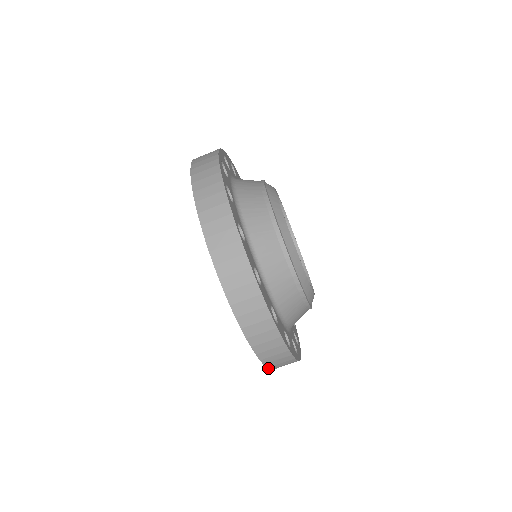
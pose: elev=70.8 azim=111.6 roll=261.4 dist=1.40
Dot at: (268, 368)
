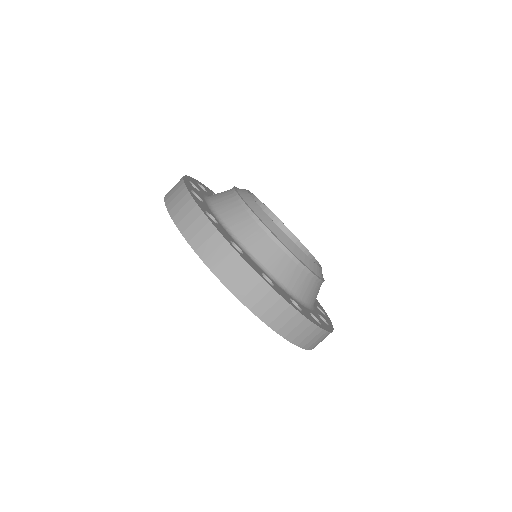
Dot at: (225, 286)
